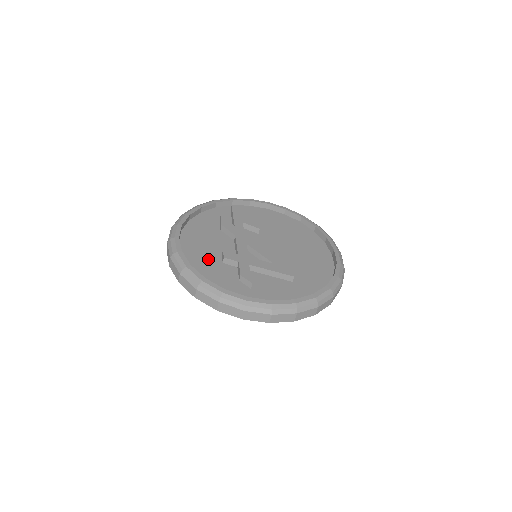
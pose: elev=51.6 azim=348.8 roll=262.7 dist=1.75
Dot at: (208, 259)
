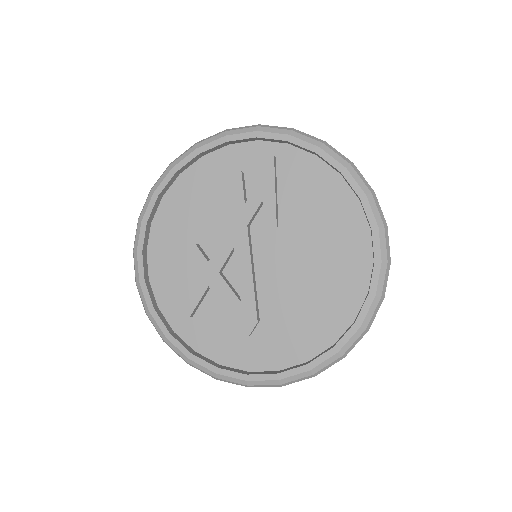
Dot at: (178, 243)
